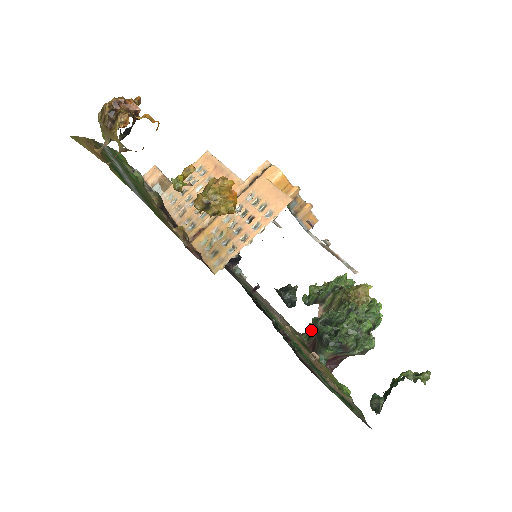
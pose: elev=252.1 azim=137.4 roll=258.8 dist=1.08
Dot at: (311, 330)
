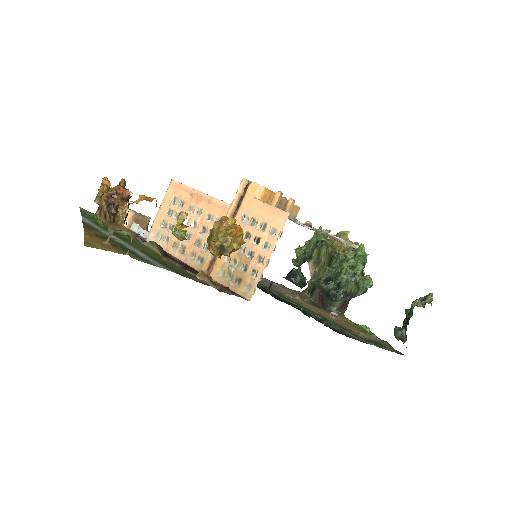
Dot at: (311, 287)
